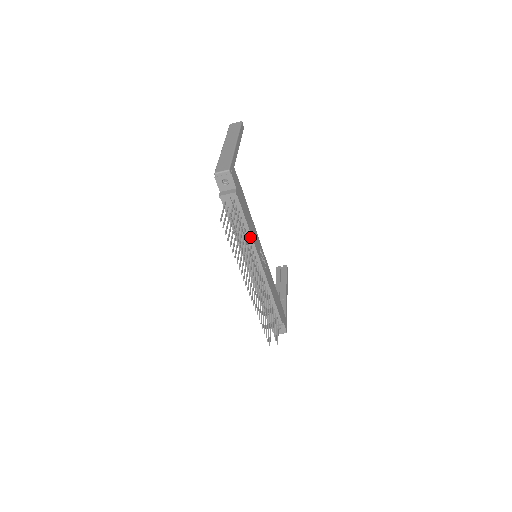
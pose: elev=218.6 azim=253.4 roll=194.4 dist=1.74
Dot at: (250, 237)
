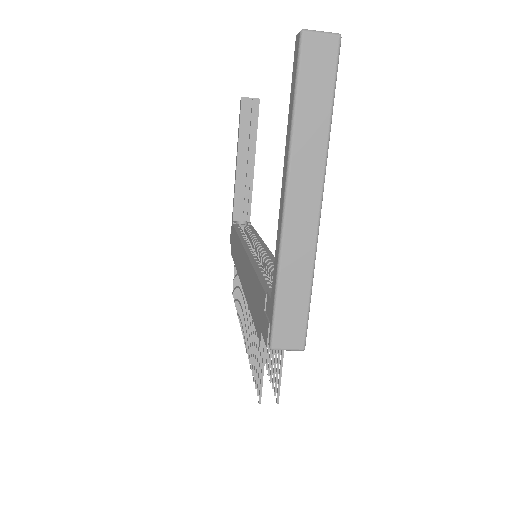
Dot at: occluded
